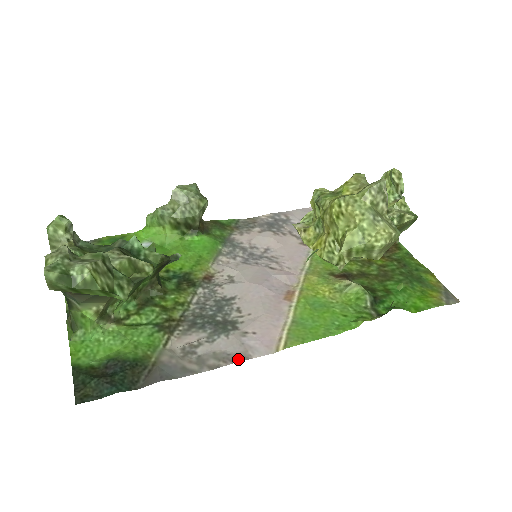
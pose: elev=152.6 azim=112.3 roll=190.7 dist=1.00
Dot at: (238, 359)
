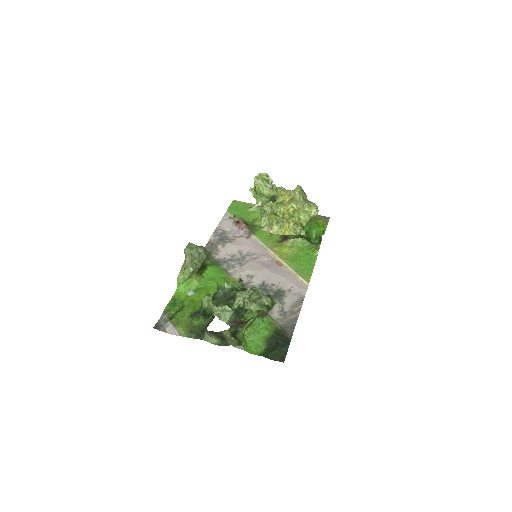
Dot at: (302, 300)
